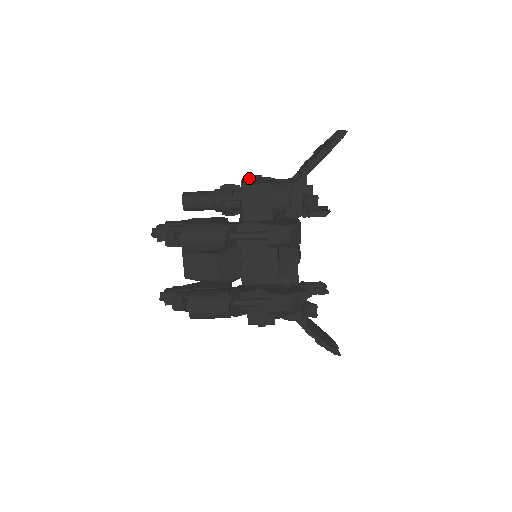
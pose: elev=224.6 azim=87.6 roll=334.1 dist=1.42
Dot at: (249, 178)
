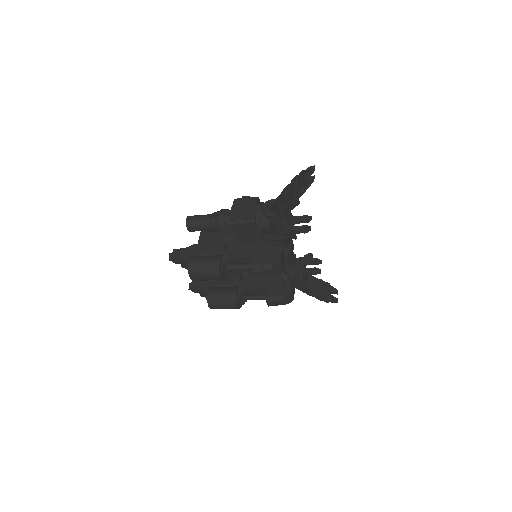
Dot at: (237, 208)
